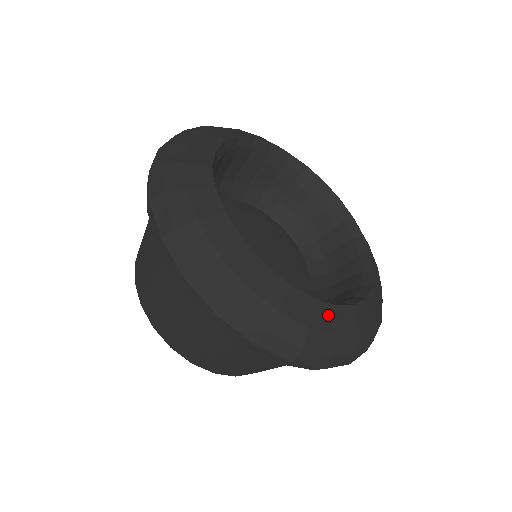
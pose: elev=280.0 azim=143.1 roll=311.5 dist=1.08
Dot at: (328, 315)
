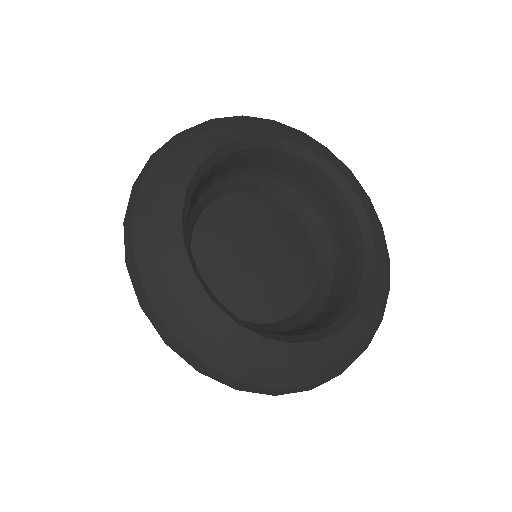
Dot at: (334, 345)
